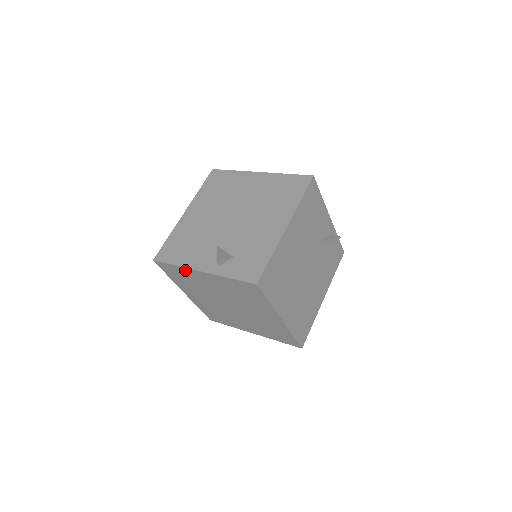
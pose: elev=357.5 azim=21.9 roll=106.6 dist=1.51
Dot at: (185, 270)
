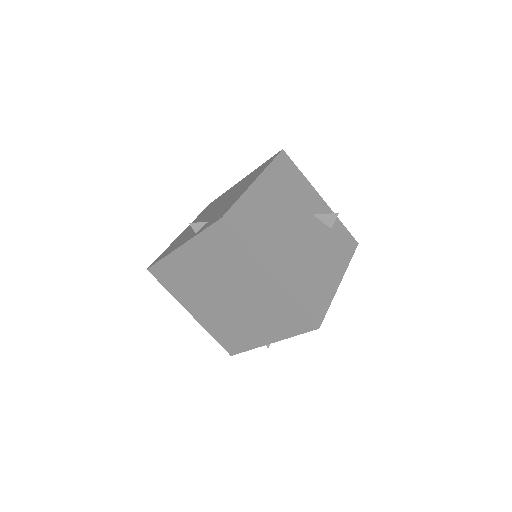
Dot at: (171, 259)
